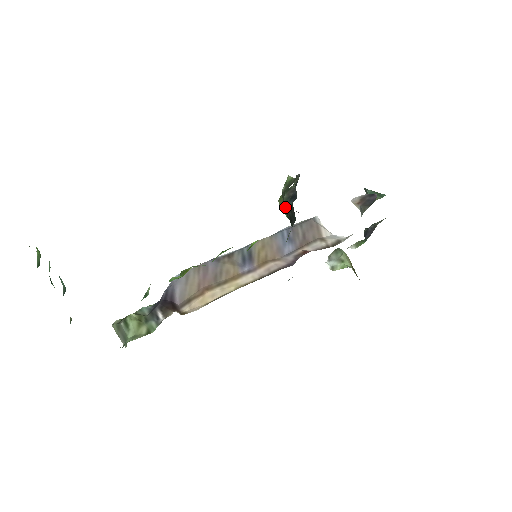
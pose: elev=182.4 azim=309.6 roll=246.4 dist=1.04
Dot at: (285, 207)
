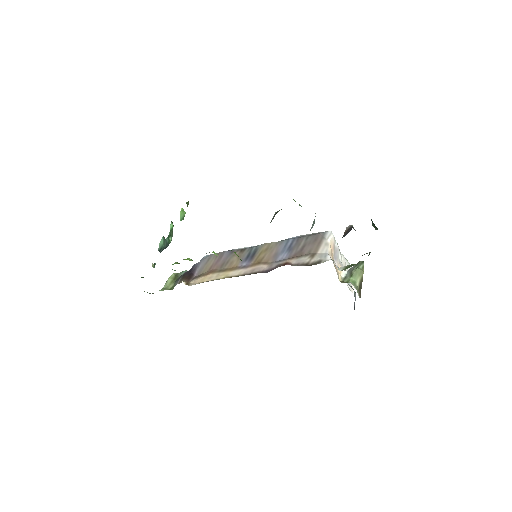
Dot at: occluded
